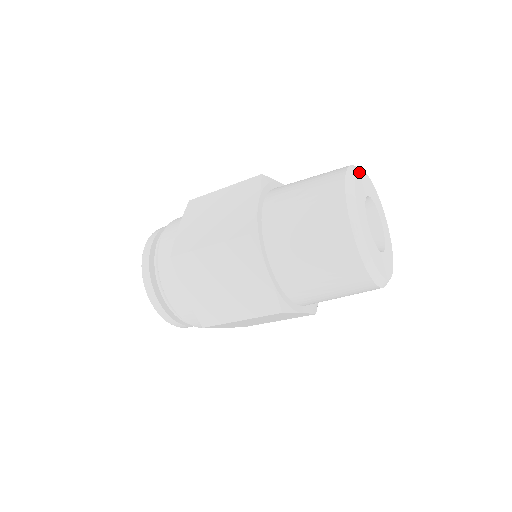
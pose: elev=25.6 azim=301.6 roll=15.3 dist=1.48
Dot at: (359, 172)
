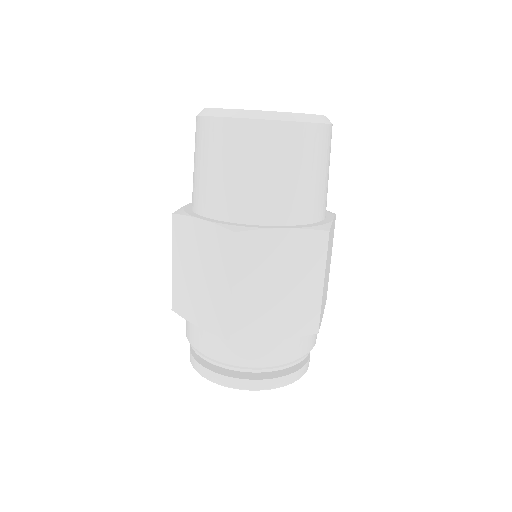
Dot at: occluded
